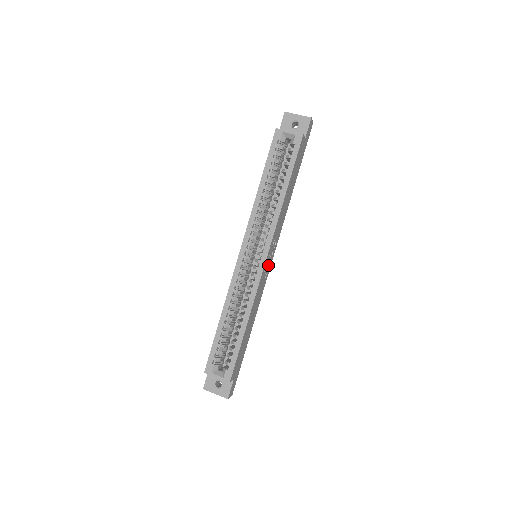
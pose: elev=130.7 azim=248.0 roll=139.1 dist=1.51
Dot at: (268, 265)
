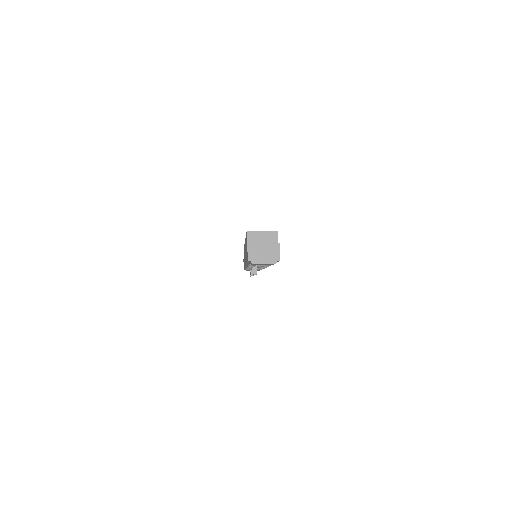
Dot at: occluded
